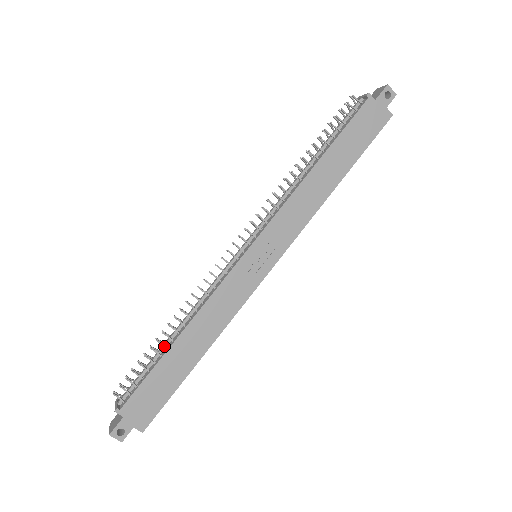
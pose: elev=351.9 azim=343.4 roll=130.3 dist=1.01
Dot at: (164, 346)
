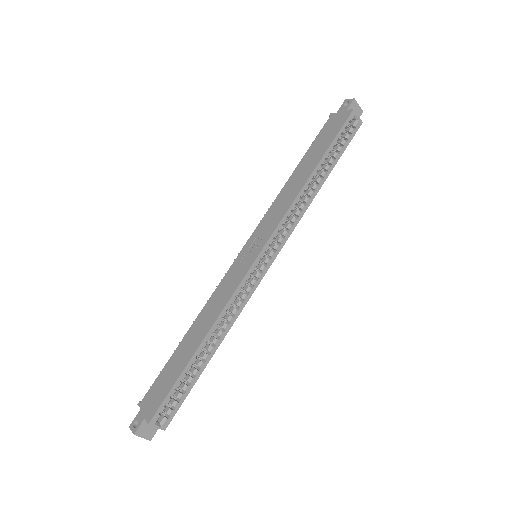
Dot at: occluded
